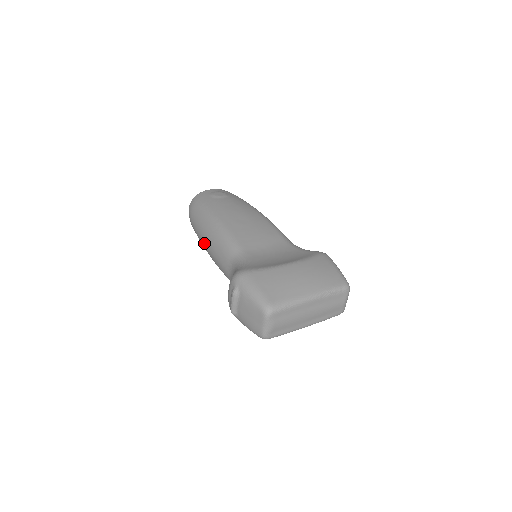
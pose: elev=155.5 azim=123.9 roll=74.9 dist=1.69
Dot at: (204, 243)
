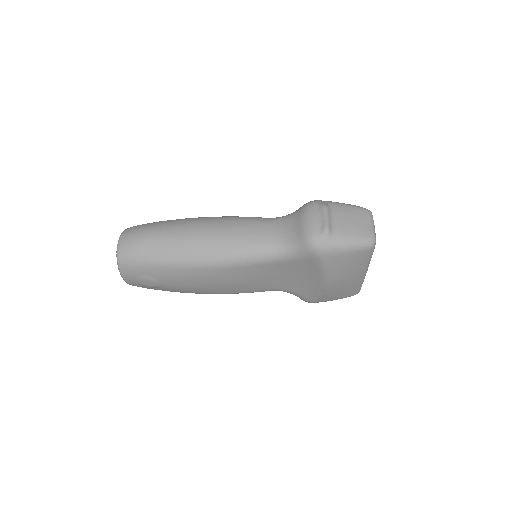
Dot at: (199, 234)
